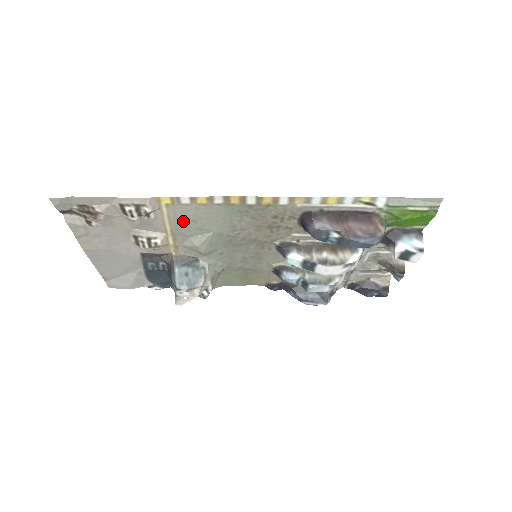
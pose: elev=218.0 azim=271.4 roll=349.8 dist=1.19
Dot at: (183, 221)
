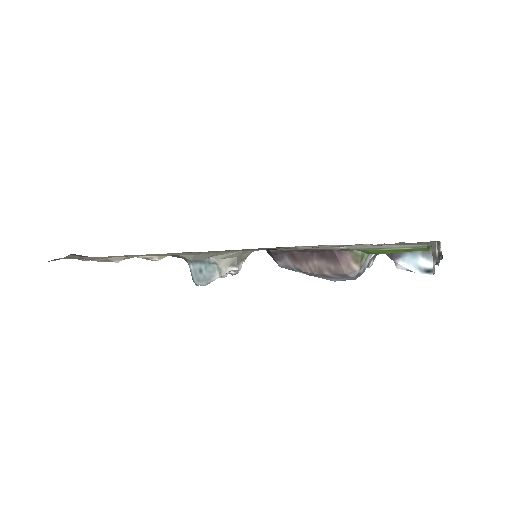
Dot at: occluded
